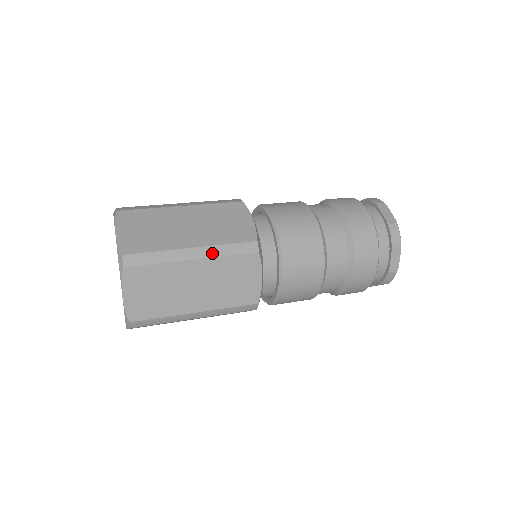
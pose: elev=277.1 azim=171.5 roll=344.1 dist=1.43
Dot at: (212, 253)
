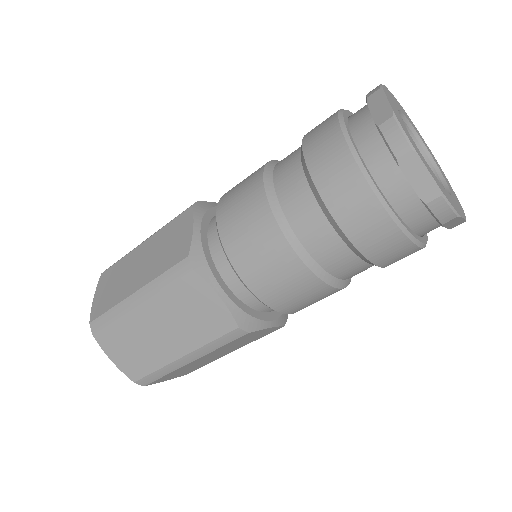
Dot at: (151, 291)
